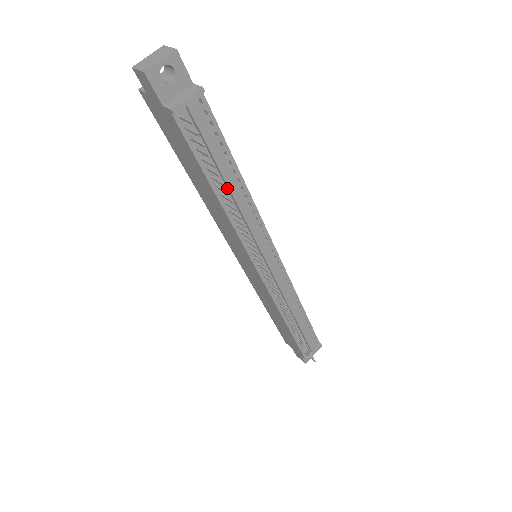
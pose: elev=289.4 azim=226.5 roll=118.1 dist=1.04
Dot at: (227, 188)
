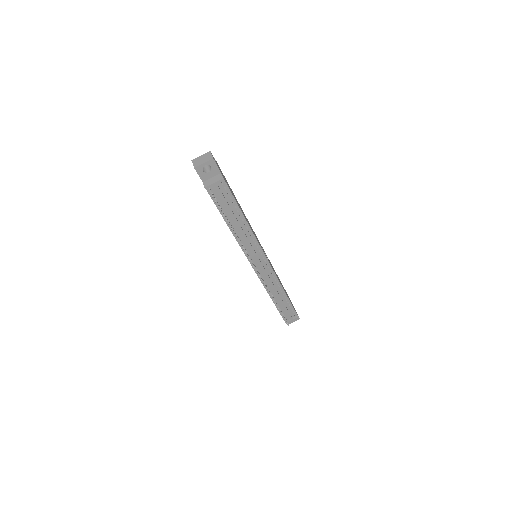
Dot at: (235, 223)
